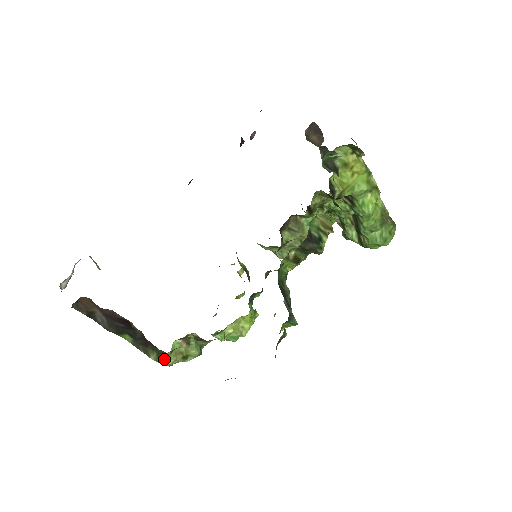
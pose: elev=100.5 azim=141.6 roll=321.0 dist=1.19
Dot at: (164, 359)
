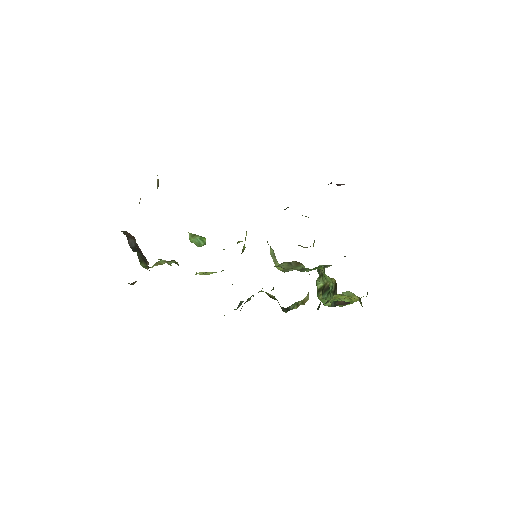
Dot at: occluded
